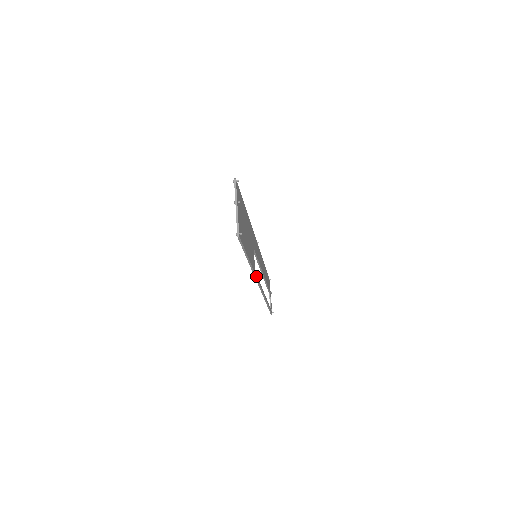
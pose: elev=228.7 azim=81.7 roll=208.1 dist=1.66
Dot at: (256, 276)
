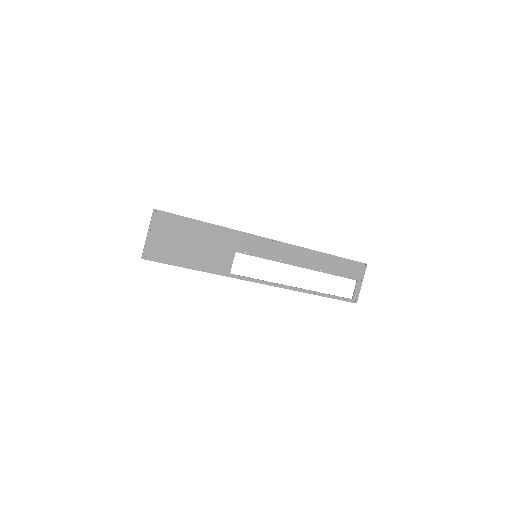
Dot at: (236, 277)
